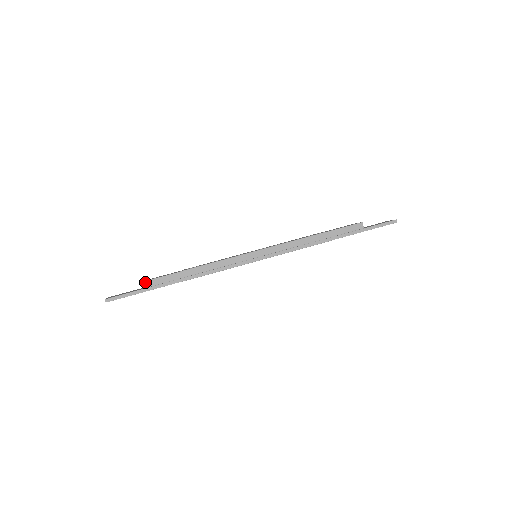
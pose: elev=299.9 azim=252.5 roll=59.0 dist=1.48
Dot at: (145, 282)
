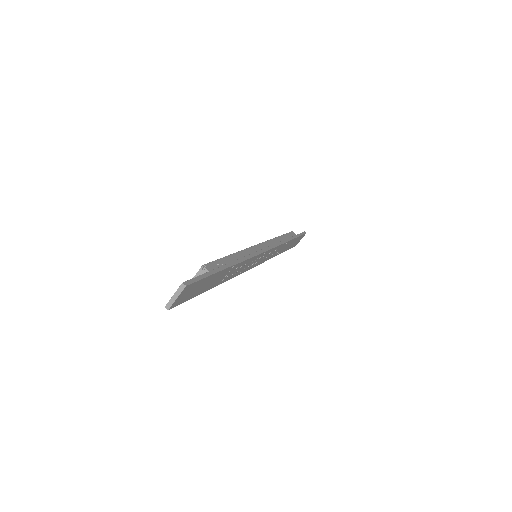
Dot at: (205, 265)
